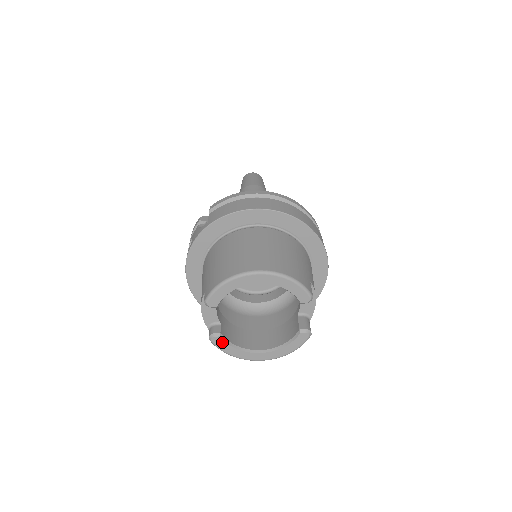
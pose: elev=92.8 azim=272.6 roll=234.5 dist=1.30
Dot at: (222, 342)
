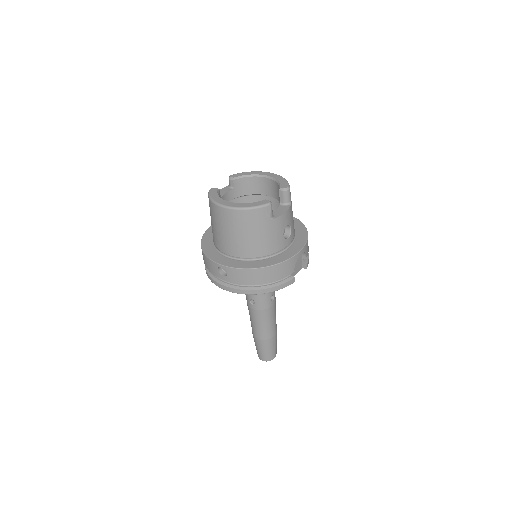
Dot at: (215, 191)
